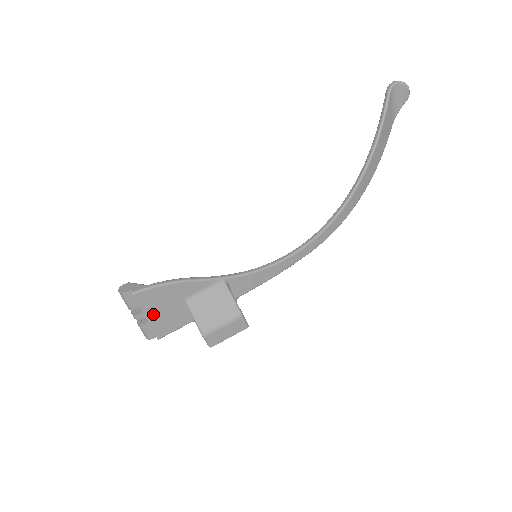
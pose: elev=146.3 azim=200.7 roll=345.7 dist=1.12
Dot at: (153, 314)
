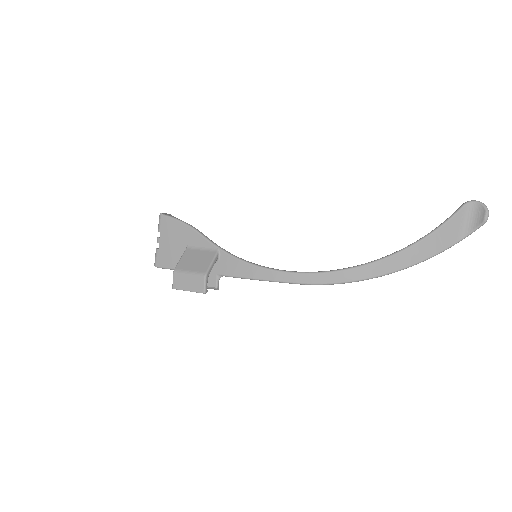
Dot at: (165, 242)
